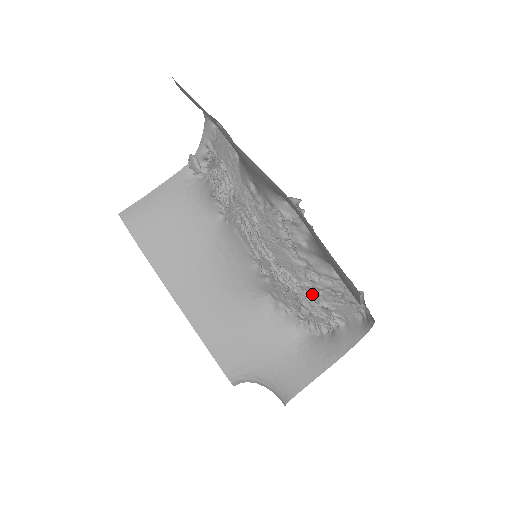
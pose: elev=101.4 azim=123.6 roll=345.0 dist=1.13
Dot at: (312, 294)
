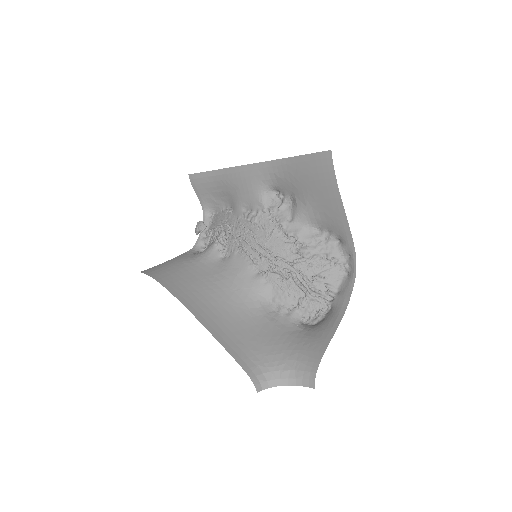
Dot at: (305, 270)
